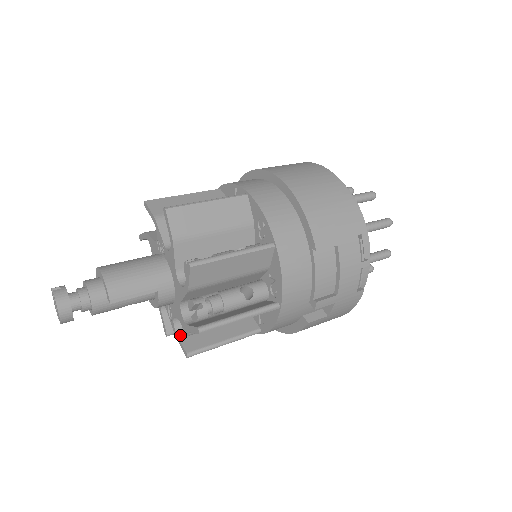
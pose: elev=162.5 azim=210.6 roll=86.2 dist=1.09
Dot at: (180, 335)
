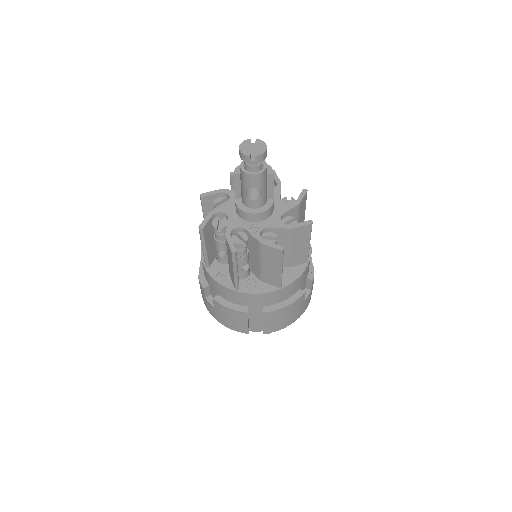
Dot at: (266, 242)
